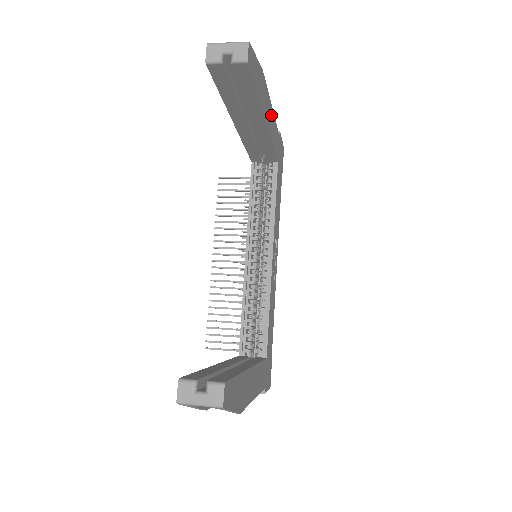
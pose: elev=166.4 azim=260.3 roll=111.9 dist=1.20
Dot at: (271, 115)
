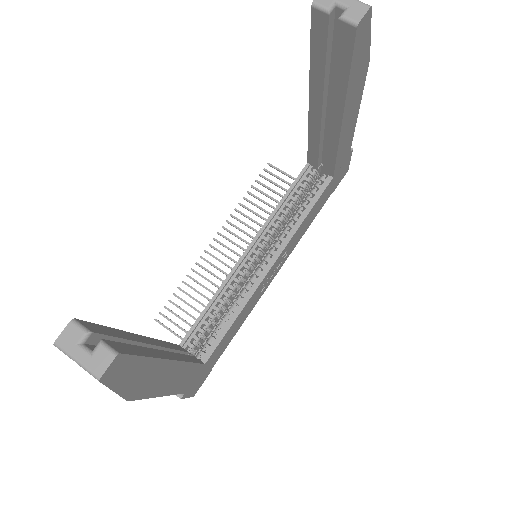
Dot at: (353, 120)
